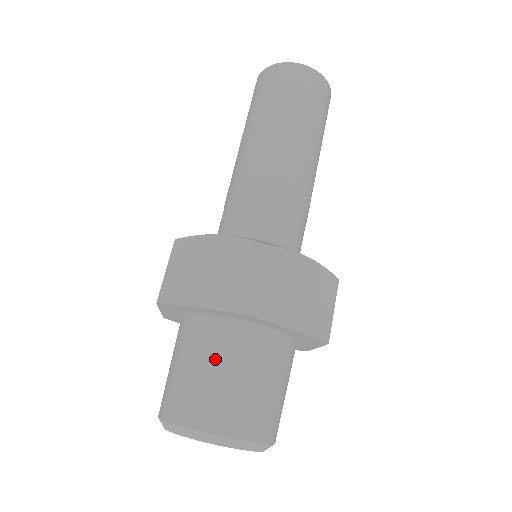
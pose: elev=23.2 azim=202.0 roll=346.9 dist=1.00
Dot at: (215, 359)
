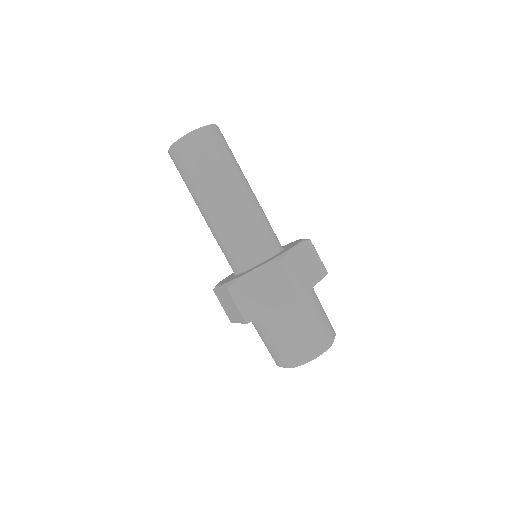
Dot at: (294, 324)
